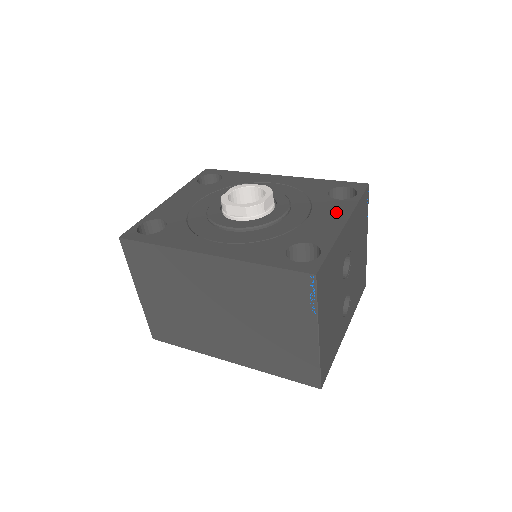
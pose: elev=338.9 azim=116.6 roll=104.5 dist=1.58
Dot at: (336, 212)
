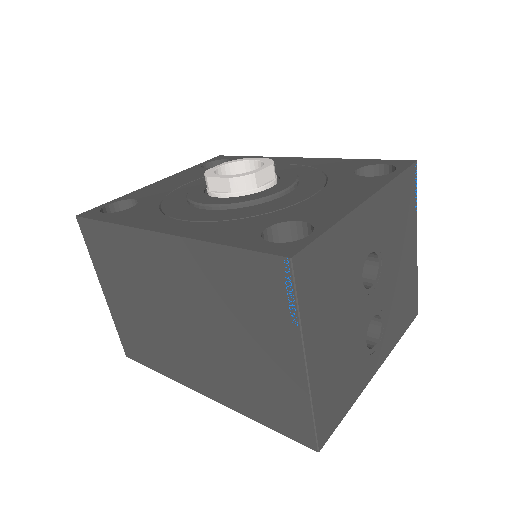
Dot at: (357, 189)
